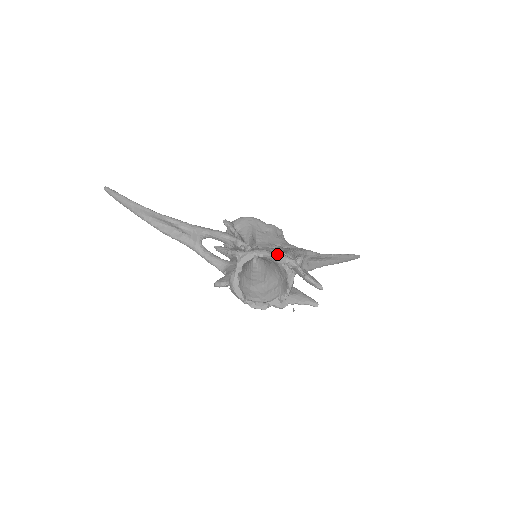
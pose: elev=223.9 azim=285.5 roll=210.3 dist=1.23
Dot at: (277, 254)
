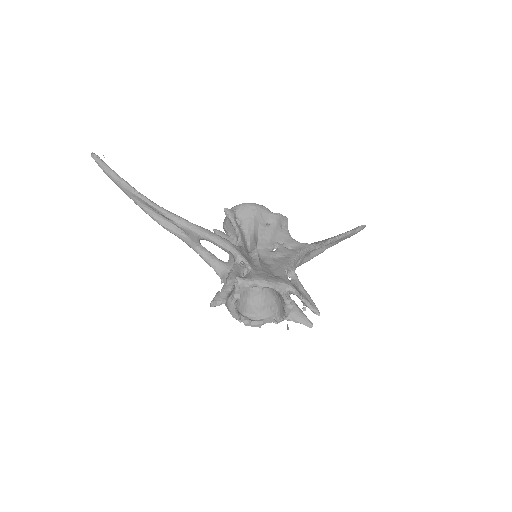
Dot at: (277, 283)
